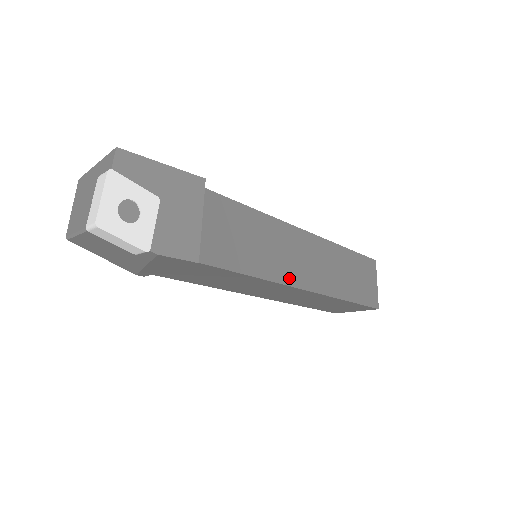
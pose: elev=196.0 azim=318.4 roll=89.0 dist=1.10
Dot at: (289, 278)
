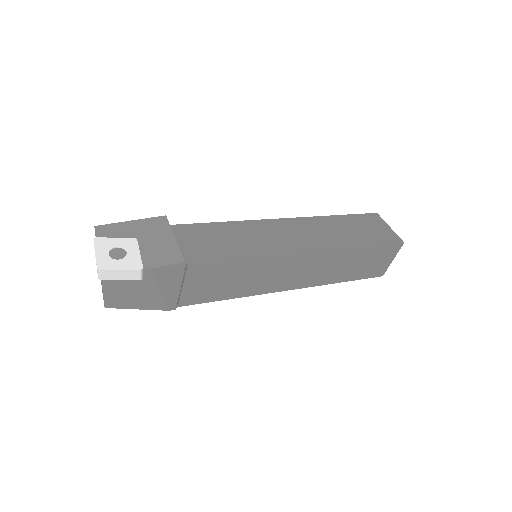
Dot at: (283, 250)
